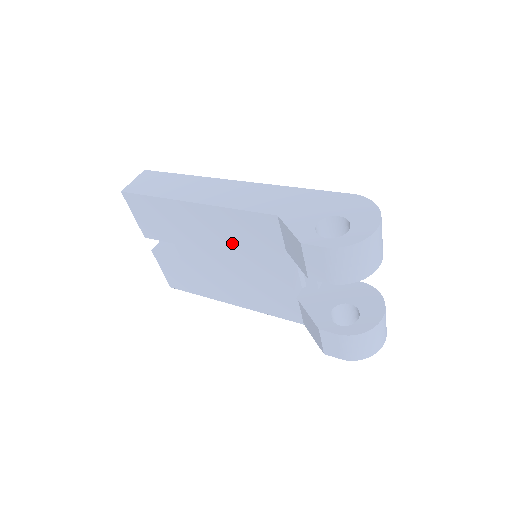
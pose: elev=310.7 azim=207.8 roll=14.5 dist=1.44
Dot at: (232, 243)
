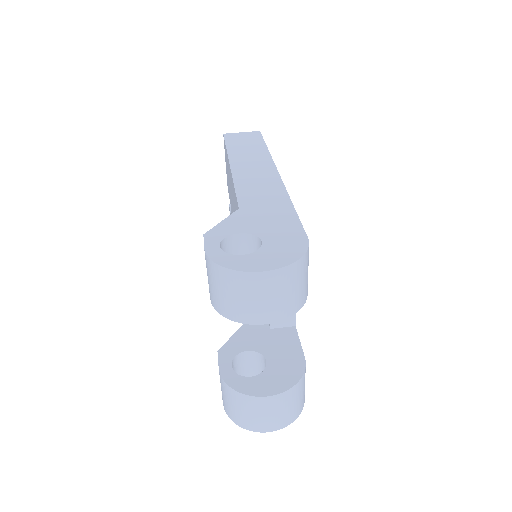
Dot at: occluded
